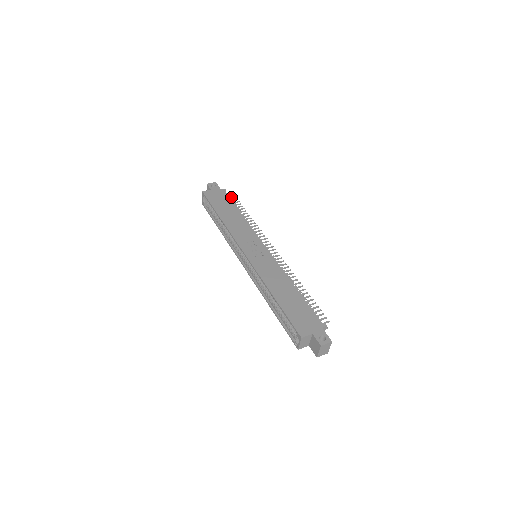
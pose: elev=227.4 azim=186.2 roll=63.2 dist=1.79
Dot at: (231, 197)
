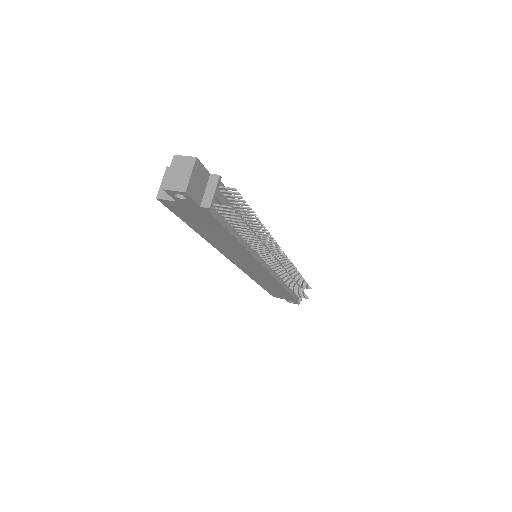
Dot at: (304, 285)
